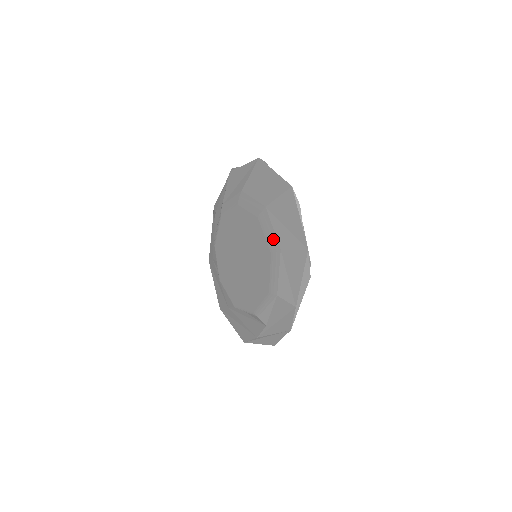
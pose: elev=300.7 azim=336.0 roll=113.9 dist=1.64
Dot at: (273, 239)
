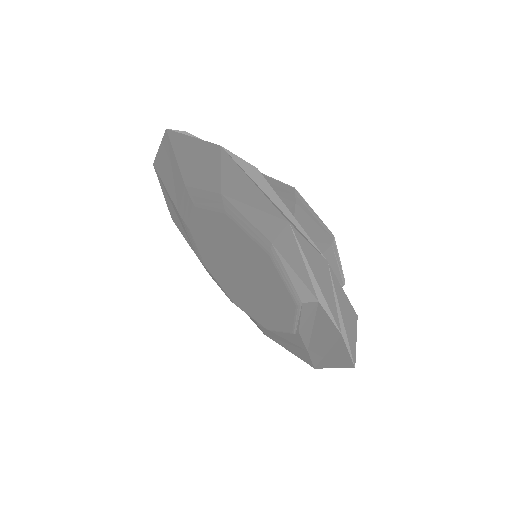
Dot at: (211, 198)
